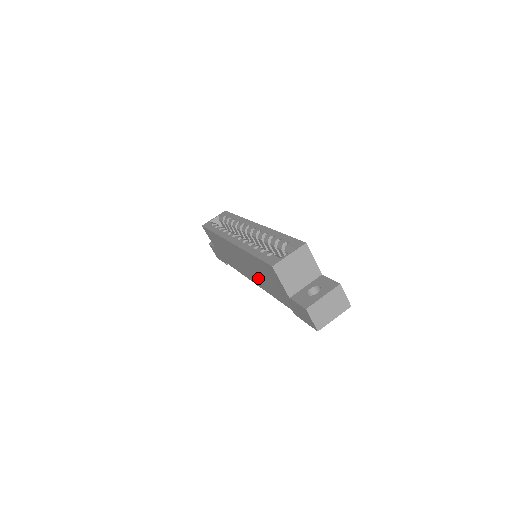
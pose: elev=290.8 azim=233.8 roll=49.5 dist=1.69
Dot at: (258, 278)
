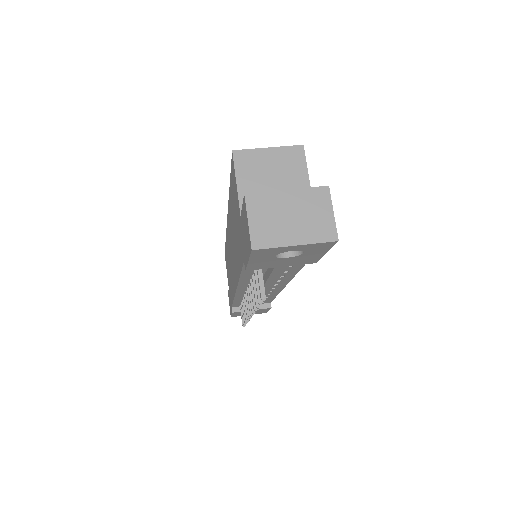
Dot at: (235, 256)
